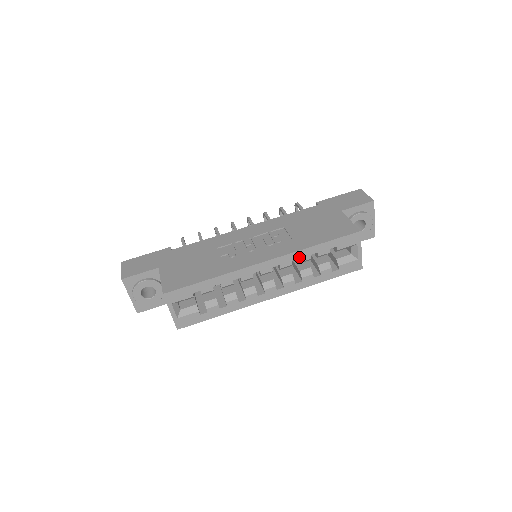
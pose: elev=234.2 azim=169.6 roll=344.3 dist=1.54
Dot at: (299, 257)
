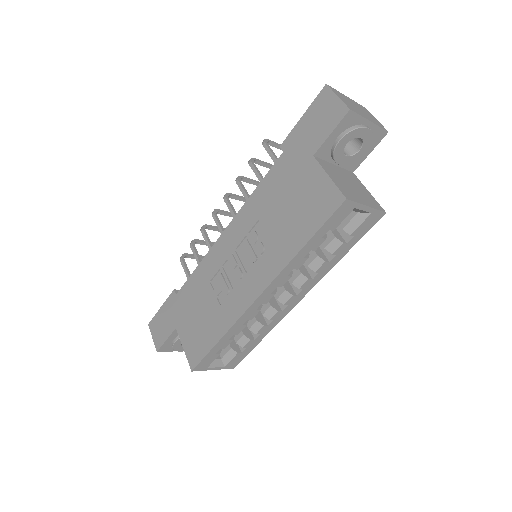
Dot at: (292, 268)
